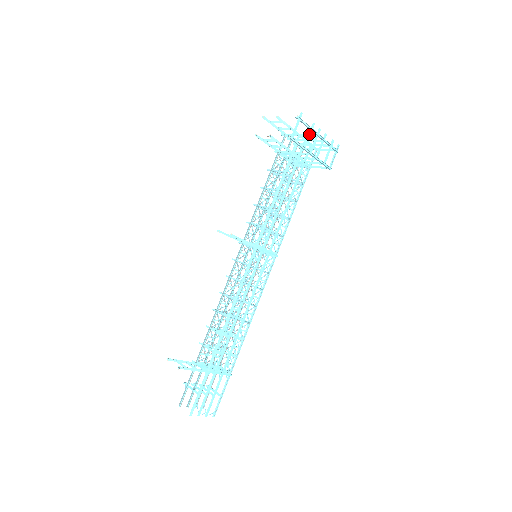
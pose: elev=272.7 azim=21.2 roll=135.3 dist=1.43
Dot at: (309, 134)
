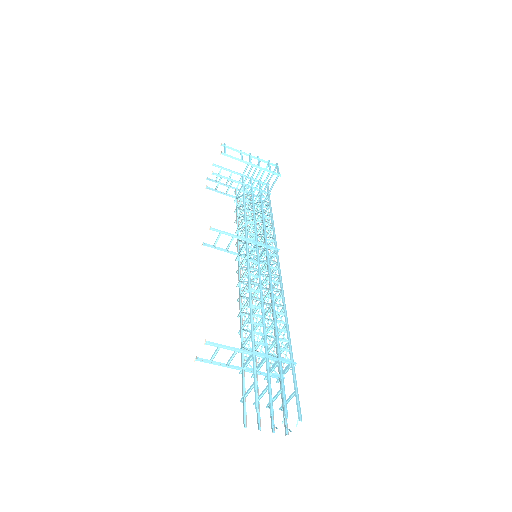
Dot at: (241, 154)
